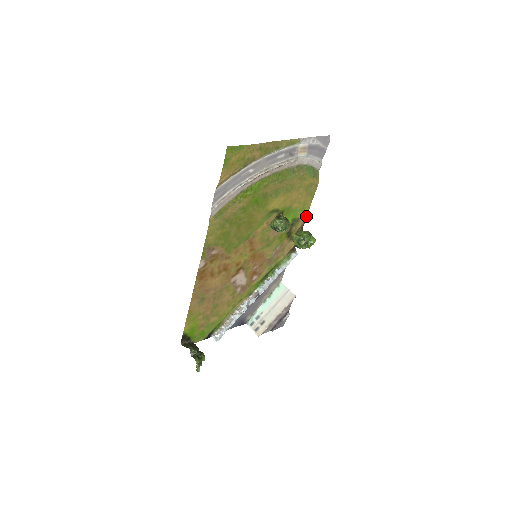
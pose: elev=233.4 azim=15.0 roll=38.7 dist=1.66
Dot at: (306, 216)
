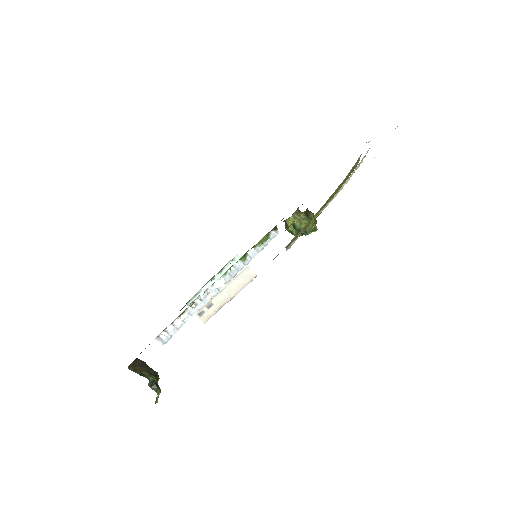
Dot at: occluded
